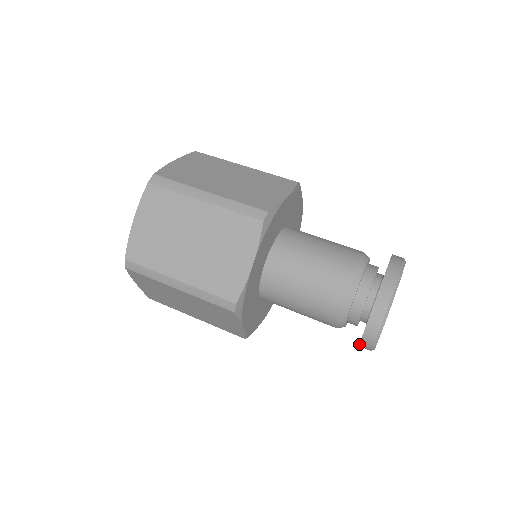
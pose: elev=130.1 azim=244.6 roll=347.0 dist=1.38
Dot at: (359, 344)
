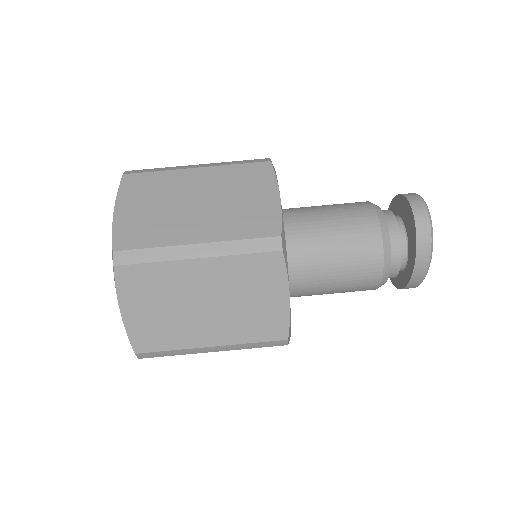
Dot at: occluded
